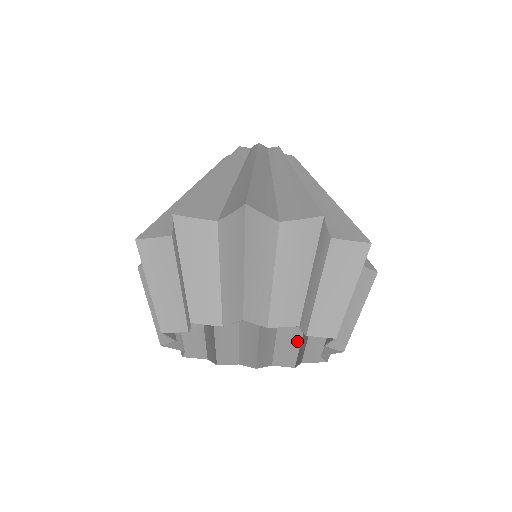
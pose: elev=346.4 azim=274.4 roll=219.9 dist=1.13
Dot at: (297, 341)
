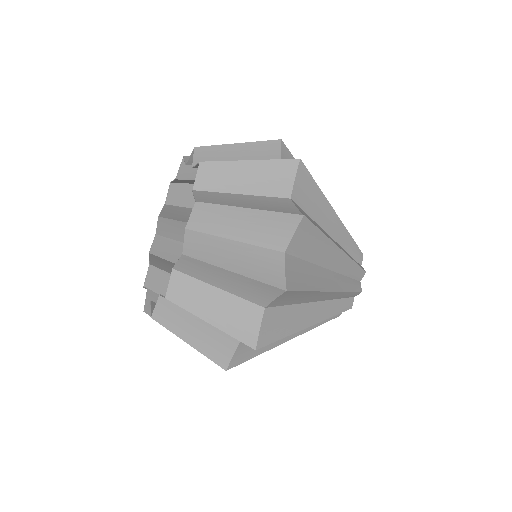
Dot at: (200, 316)
